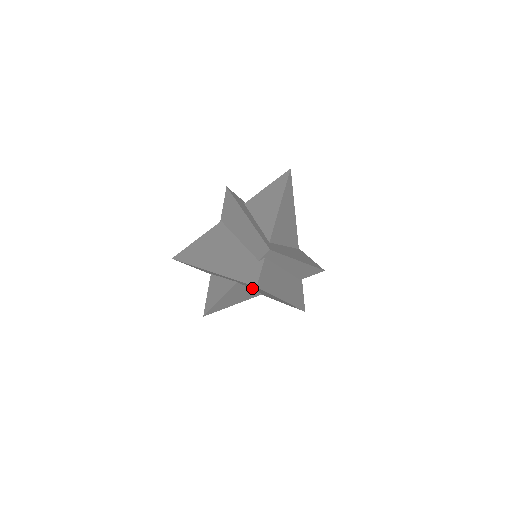
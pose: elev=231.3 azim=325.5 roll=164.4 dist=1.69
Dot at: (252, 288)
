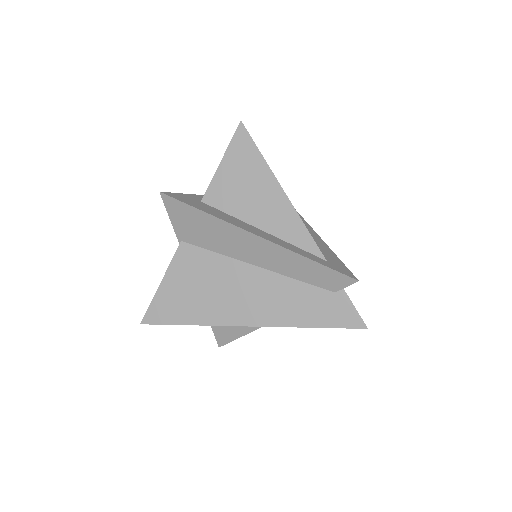
Dot at: occluded
